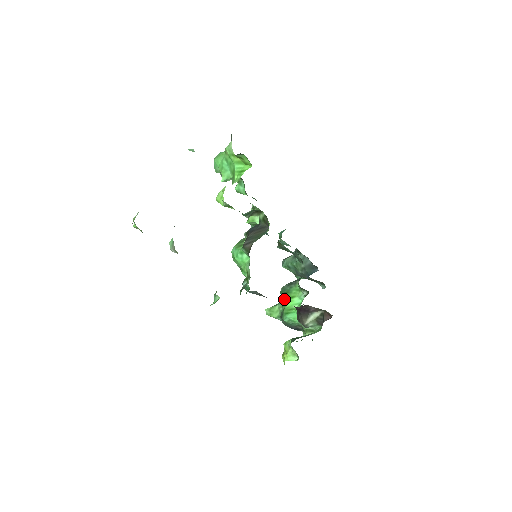
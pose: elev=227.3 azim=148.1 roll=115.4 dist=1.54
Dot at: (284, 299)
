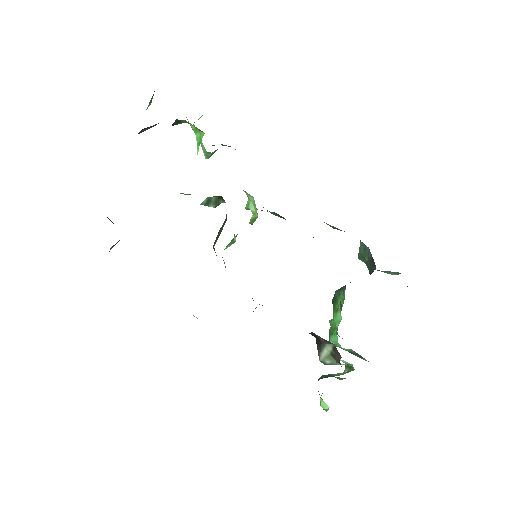
Dot at: occluded
